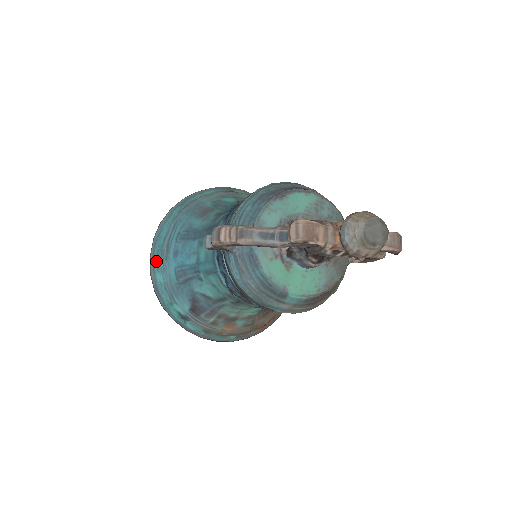
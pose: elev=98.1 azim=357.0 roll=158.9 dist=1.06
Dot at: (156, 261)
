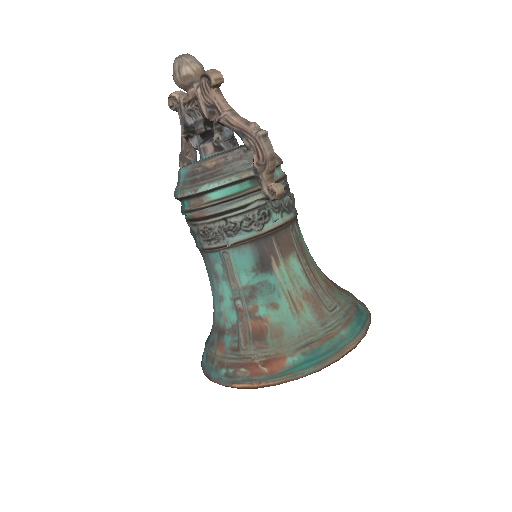
Dot at: occluded
